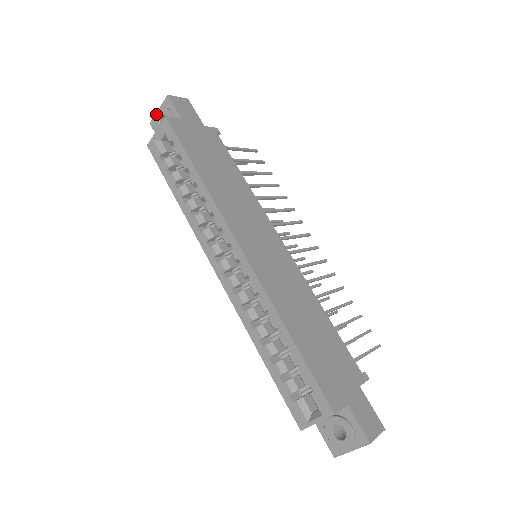
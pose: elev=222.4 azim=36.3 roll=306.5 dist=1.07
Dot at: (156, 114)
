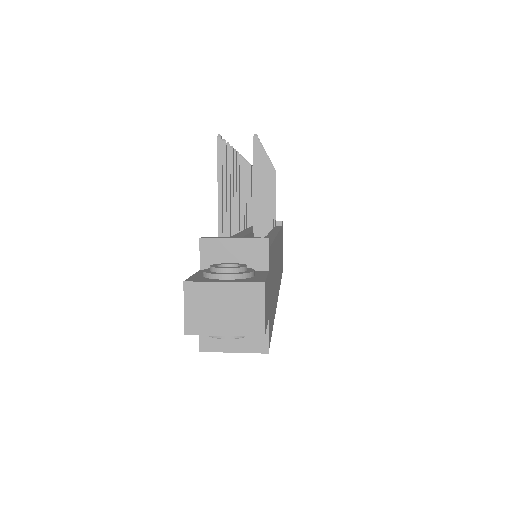
Dot at: occluded
